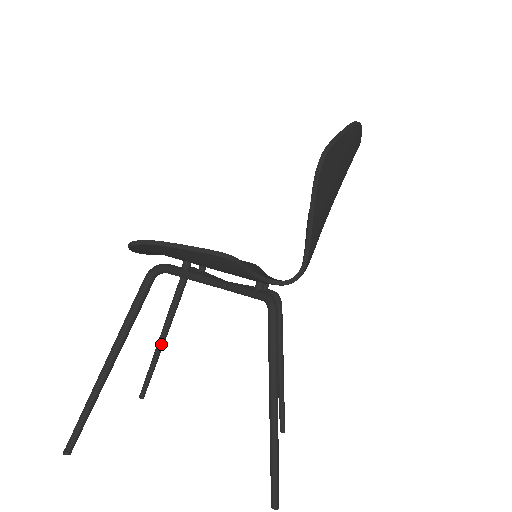
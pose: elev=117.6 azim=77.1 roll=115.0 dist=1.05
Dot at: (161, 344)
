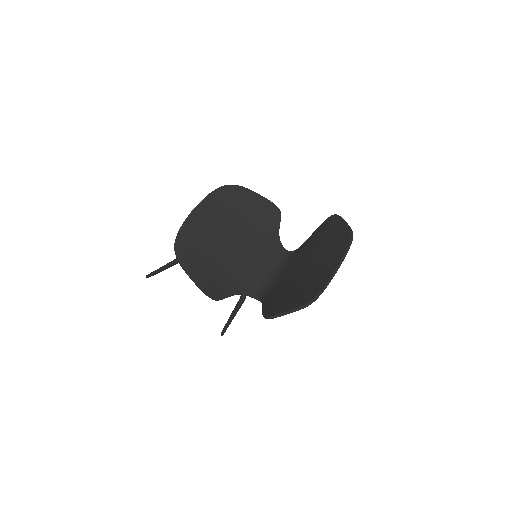
Dot at: occluded
